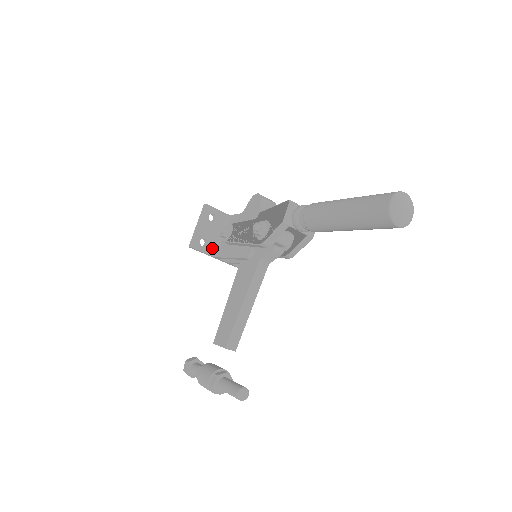
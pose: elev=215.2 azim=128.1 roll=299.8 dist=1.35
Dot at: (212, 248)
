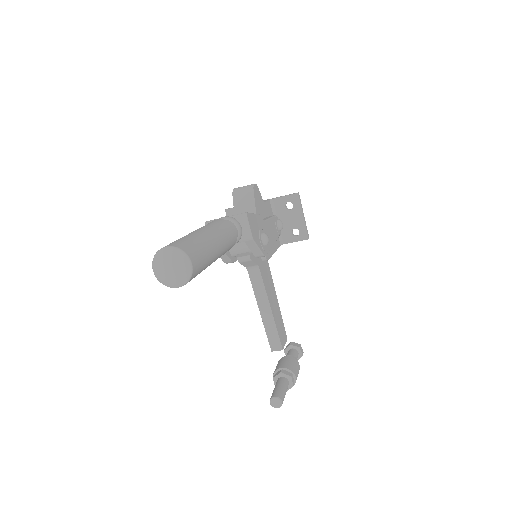
Dot at: occluded
